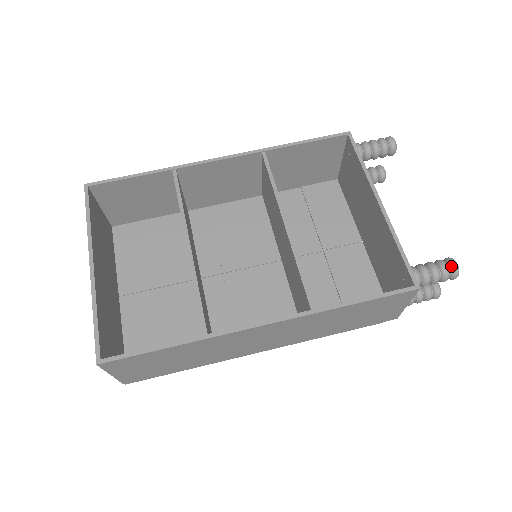
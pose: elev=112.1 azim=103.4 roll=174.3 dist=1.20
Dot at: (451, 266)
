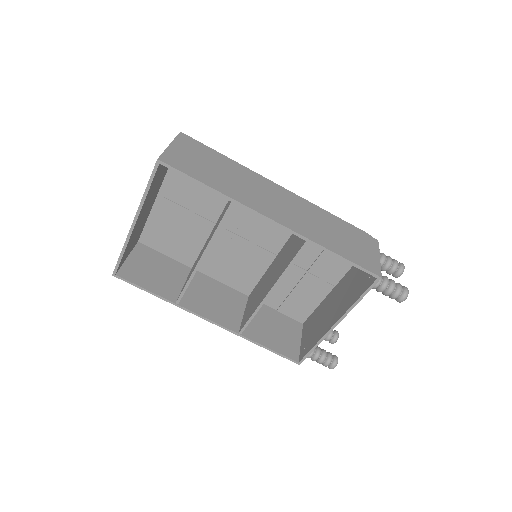
Dot at: (330, 367)
